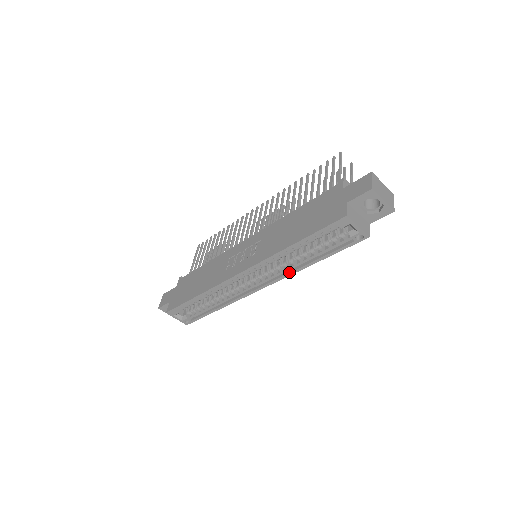
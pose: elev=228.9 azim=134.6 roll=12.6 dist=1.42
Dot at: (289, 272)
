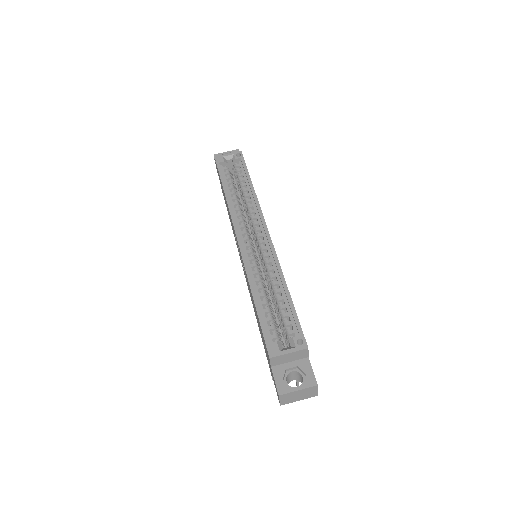
Dot at: (255, 204)
